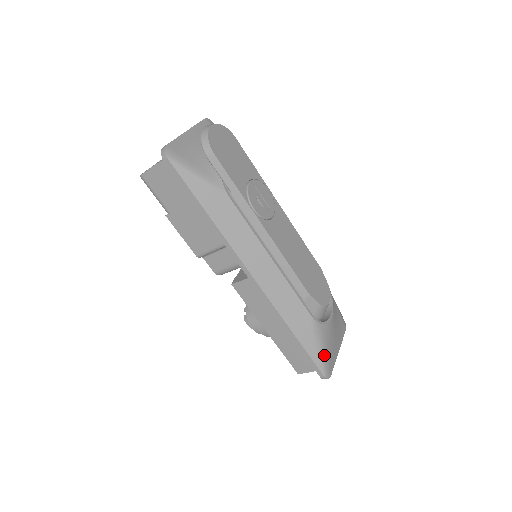
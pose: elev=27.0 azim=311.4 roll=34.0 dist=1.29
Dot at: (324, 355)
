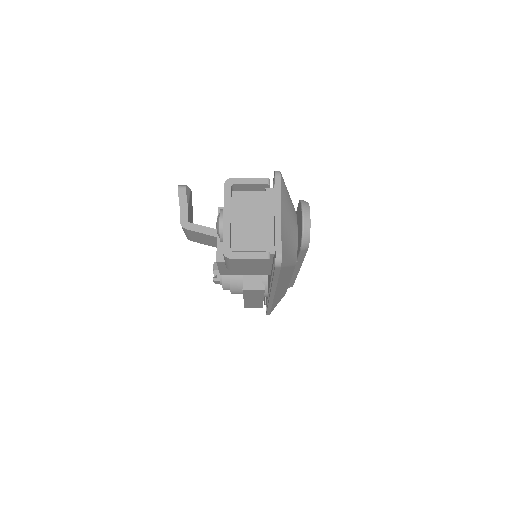
Dot at: occluded
